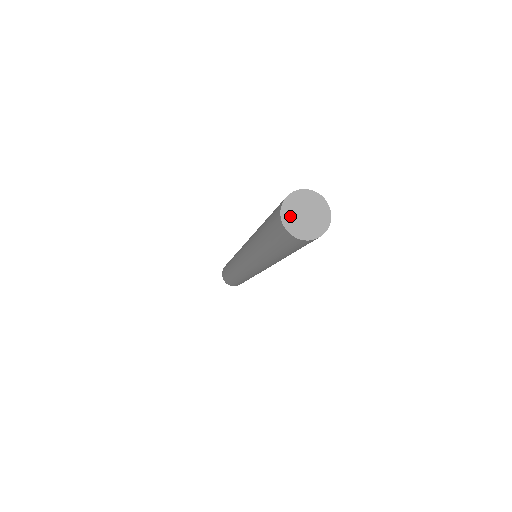
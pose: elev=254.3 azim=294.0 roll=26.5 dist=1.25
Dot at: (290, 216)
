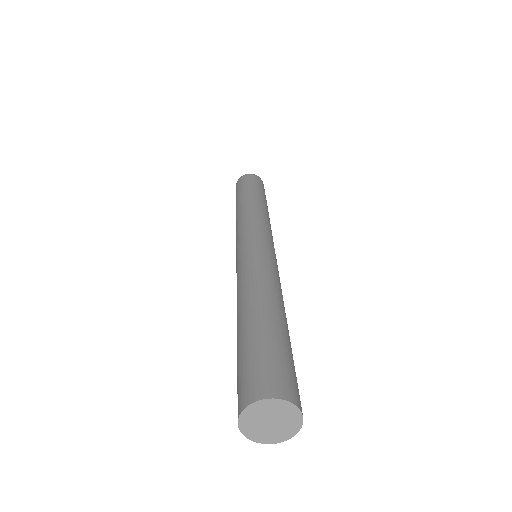
Dot at: (252, 429)
